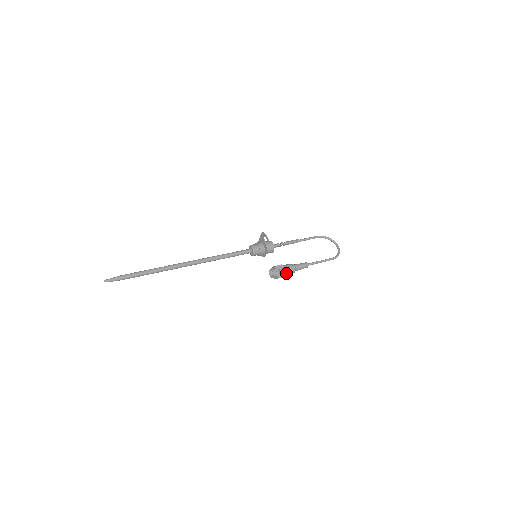
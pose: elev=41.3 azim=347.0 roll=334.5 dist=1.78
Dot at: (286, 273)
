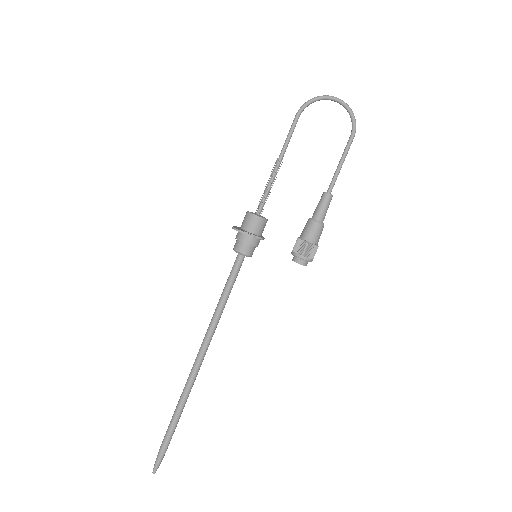
Dot at: (316, 244)
